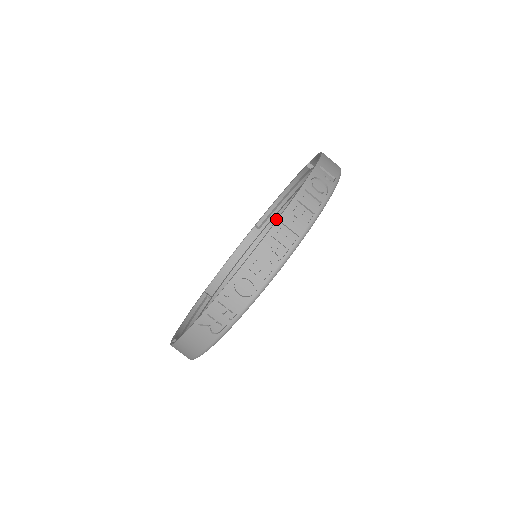
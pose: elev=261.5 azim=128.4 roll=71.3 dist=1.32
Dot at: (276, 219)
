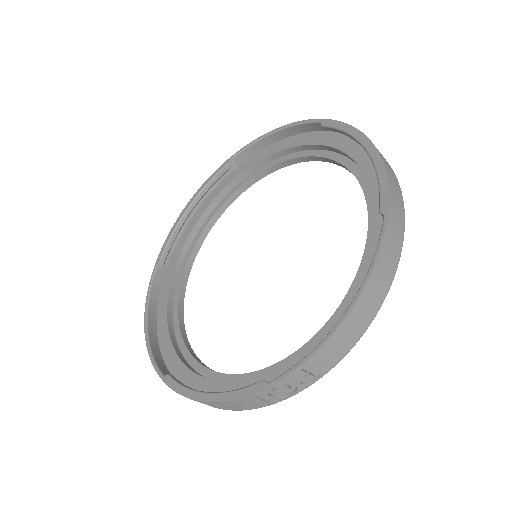
Dot at: (343, 153)
